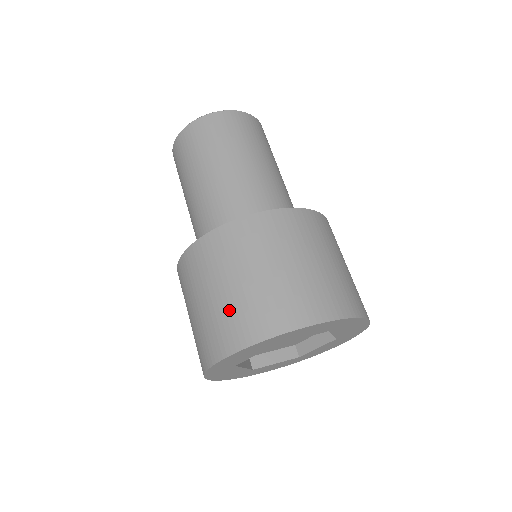
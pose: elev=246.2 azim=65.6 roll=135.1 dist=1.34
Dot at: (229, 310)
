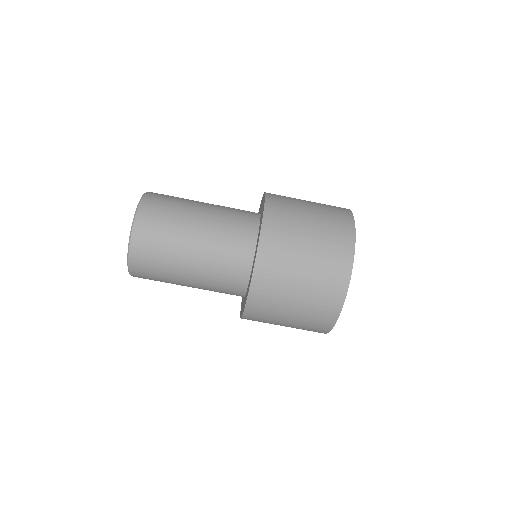
Dot at: (304, 324)
